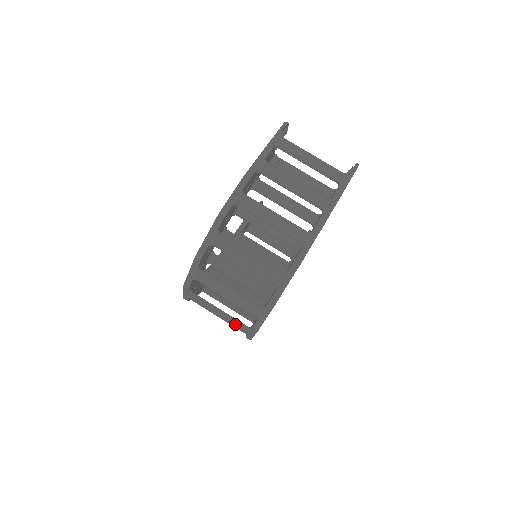
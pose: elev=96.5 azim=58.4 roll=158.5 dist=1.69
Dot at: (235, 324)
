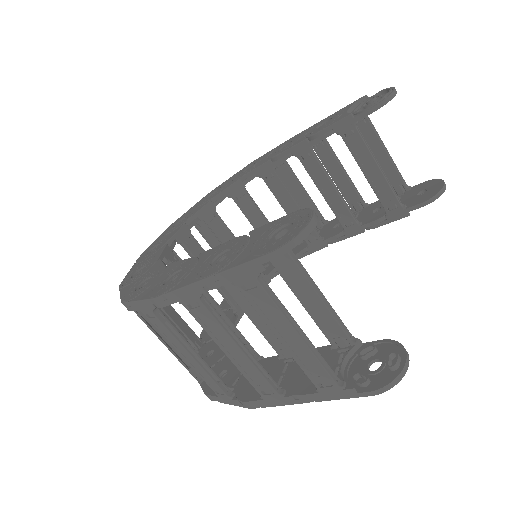
Dot at: occluded
